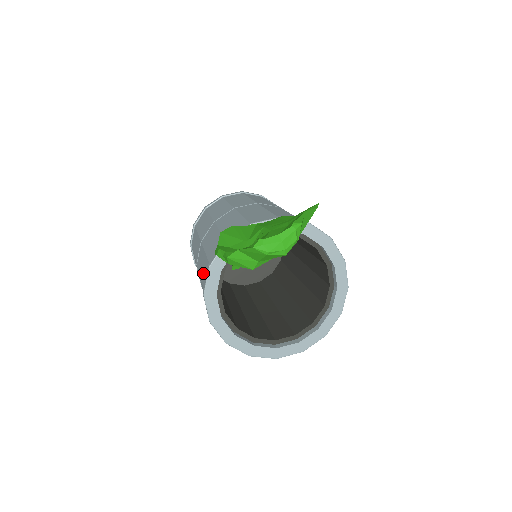
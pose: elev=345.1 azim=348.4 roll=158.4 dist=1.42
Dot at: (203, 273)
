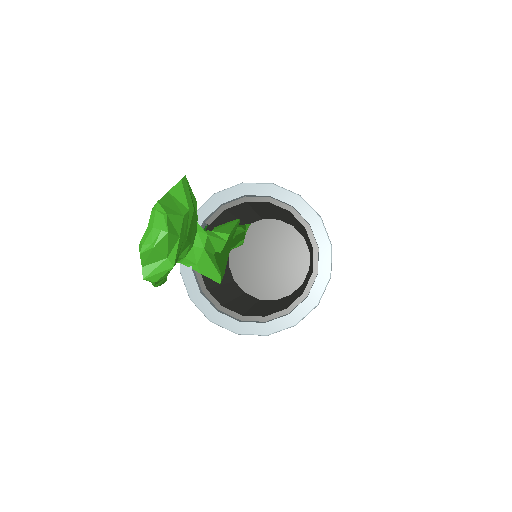
Dot at: occluded
